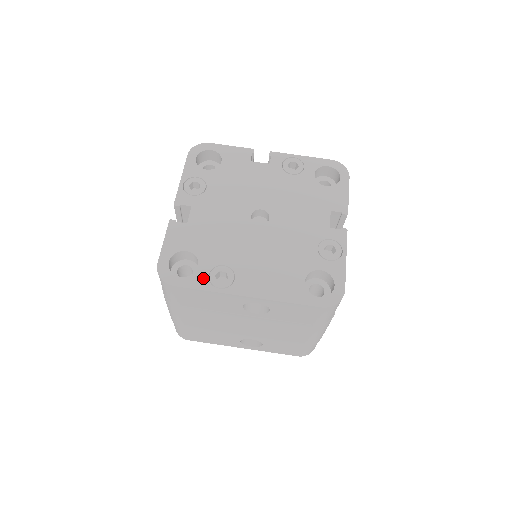
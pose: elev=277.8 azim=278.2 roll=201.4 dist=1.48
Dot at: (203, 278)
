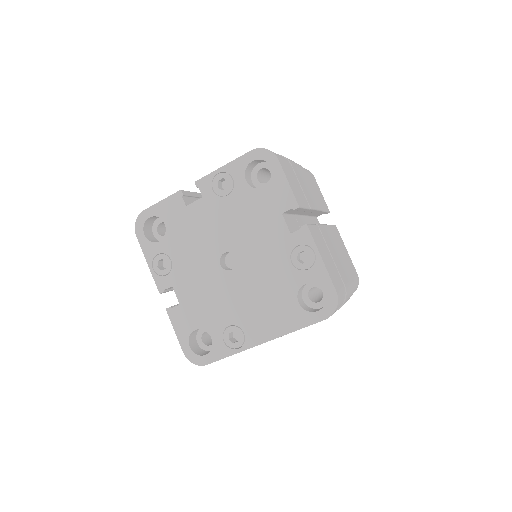
Dot at: (221, 347)
